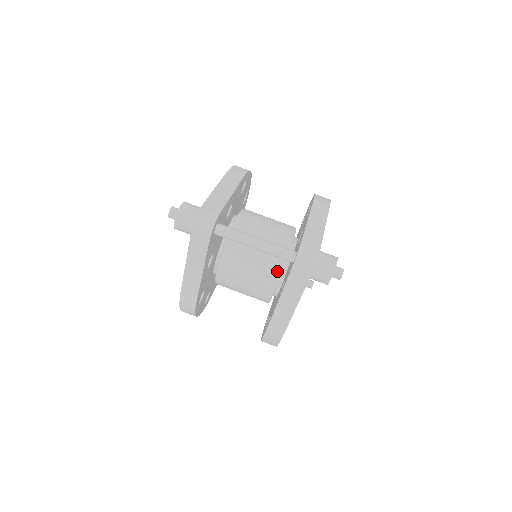
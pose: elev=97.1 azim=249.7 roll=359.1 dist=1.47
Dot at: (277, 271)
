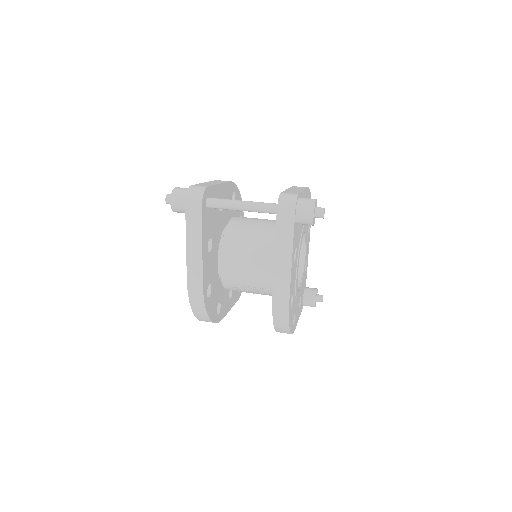
Dot at: (273, 249)
